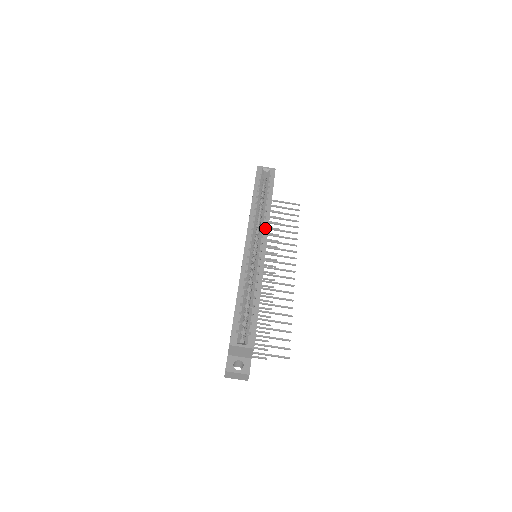
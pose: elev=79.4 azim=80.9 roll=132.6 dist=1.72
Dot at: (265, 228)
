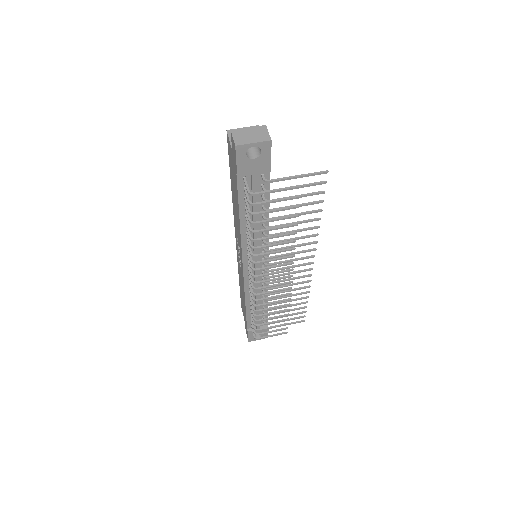
Dot at: occluded
